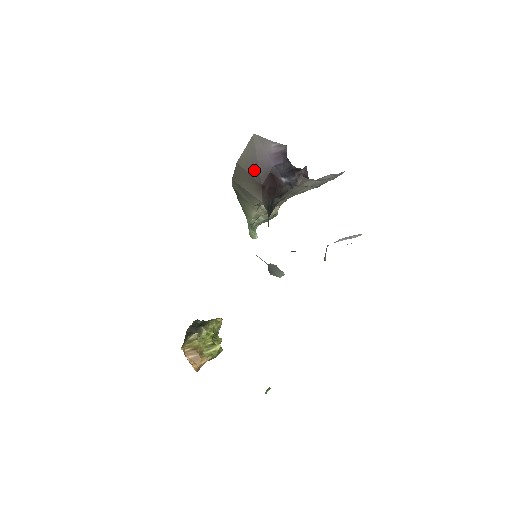
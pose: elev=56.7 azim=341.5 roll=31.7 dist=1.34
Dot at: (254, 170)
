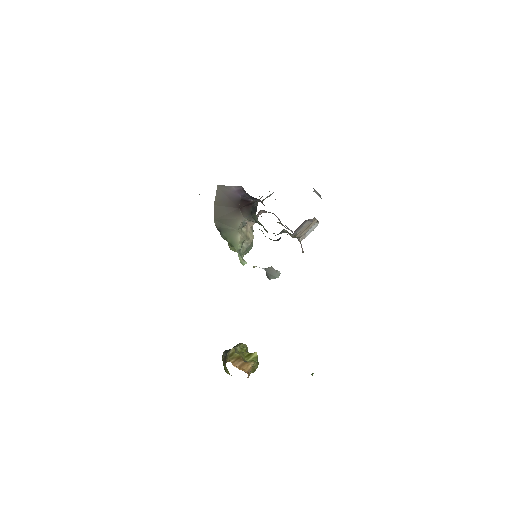
Dot at: (229, 203)
